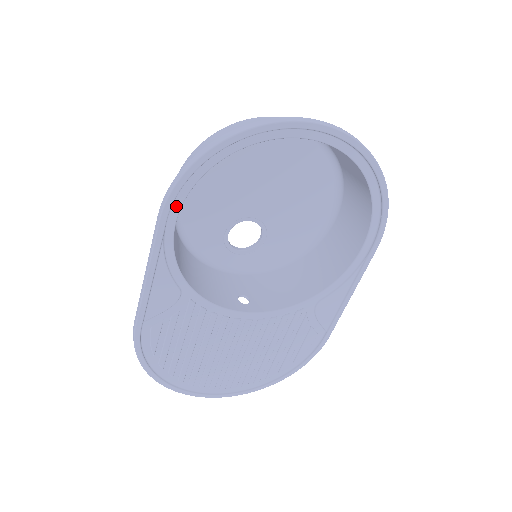
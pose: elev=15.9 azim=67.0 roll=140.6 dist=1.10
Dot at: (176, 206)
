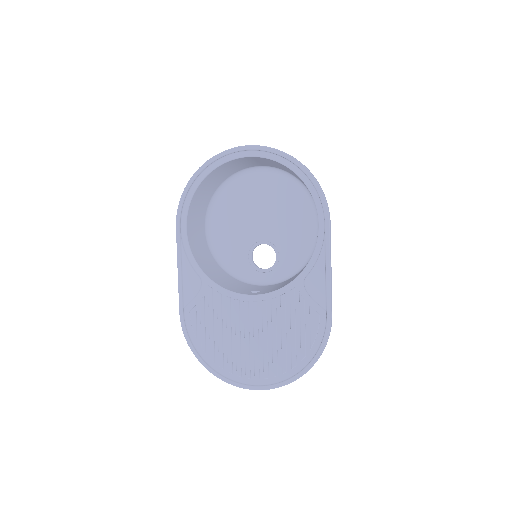
Dot at: (184, 218)
